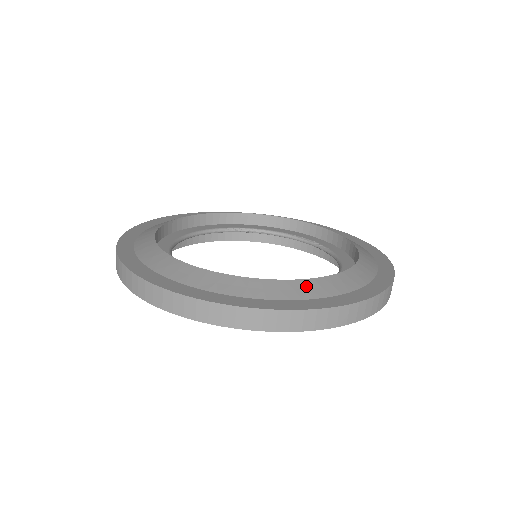
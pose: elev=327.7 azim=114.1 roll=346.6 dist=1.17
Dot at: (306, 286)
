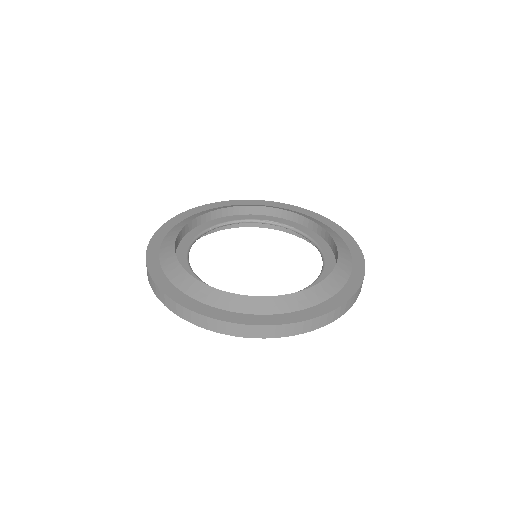
Dot at: (328, 284)
